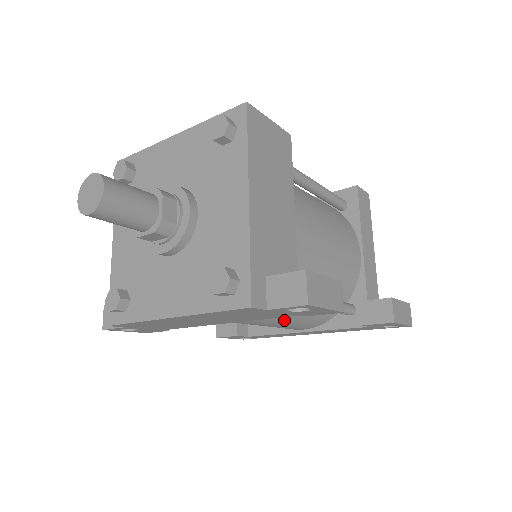
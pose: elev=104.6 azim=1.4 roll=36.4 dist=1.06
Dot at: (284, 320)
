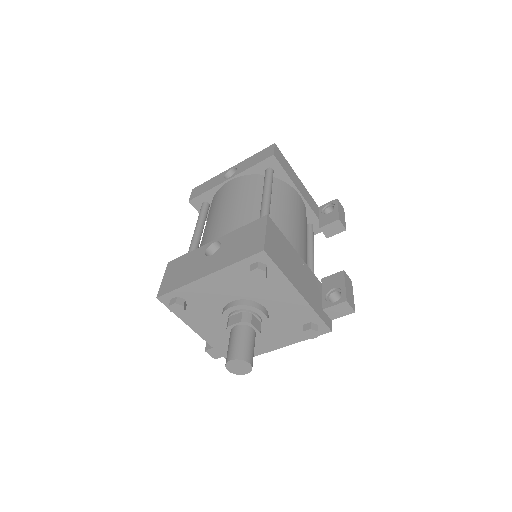
Dot at: occluded
